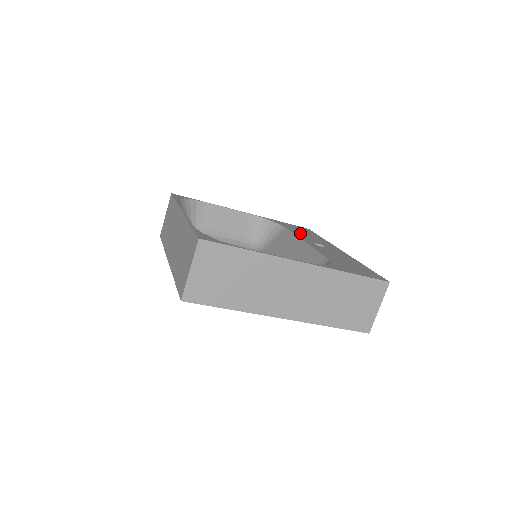
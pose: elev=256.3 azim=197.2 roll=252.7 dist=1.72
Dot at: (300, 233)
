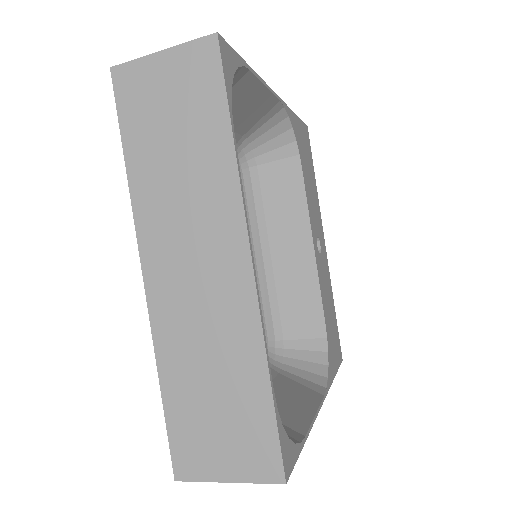
Dot at: (309, 186)
